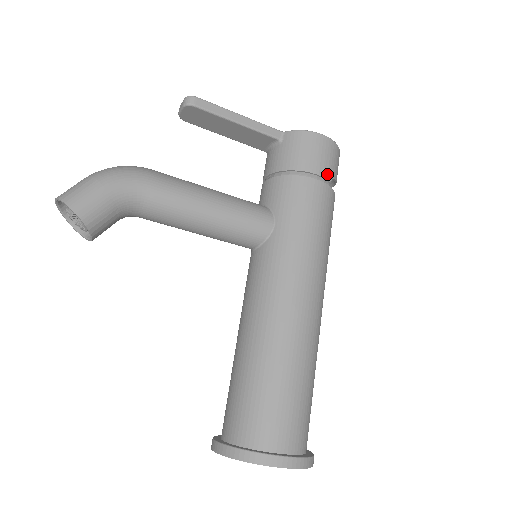
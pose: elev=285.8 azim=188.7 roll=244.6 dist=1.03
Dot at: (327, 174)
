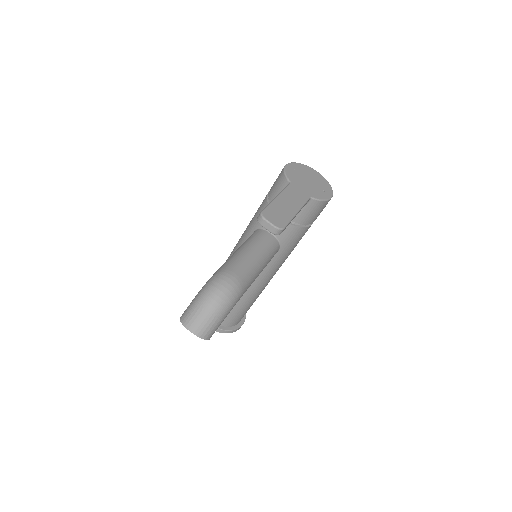
Dot at: occluded
